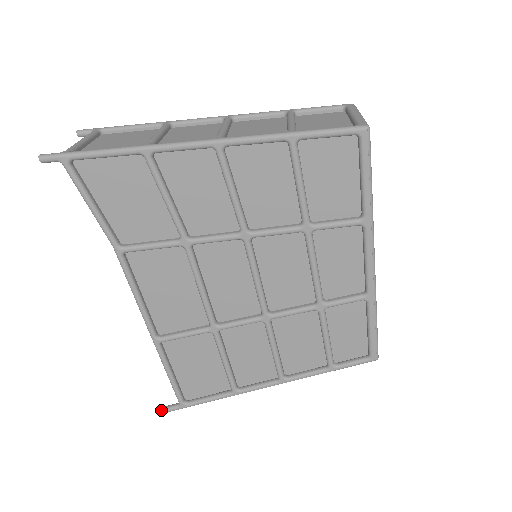
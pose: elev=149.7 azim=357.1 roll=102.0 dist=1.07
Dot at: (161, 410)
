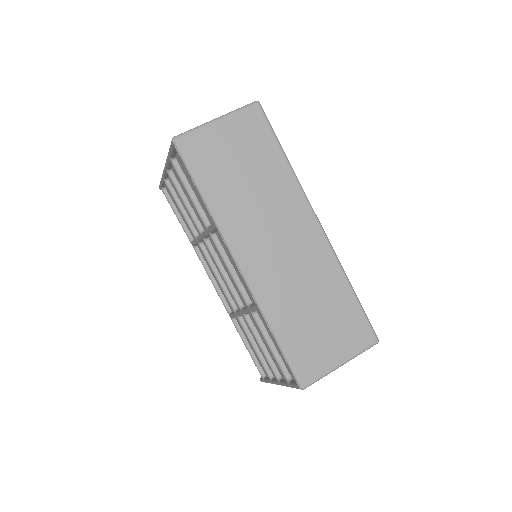
Dot at: (261, 378)
